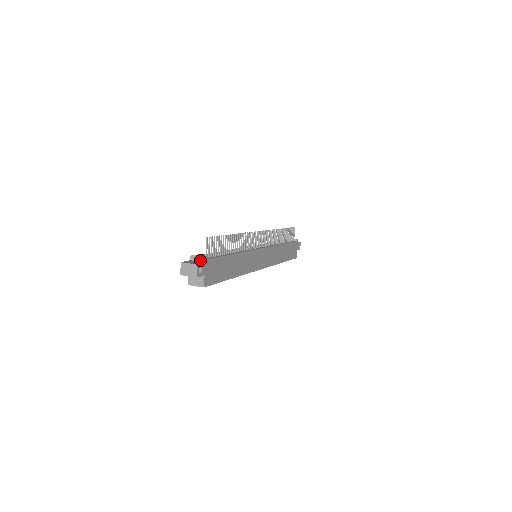
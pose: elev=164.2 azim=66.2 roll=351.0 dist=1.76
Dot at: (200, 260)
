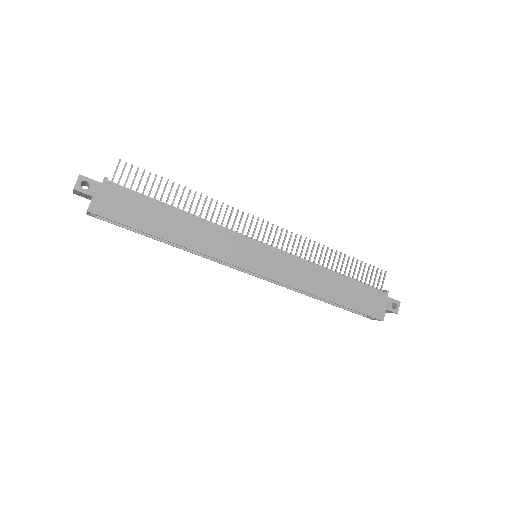
Dot at: occluded
